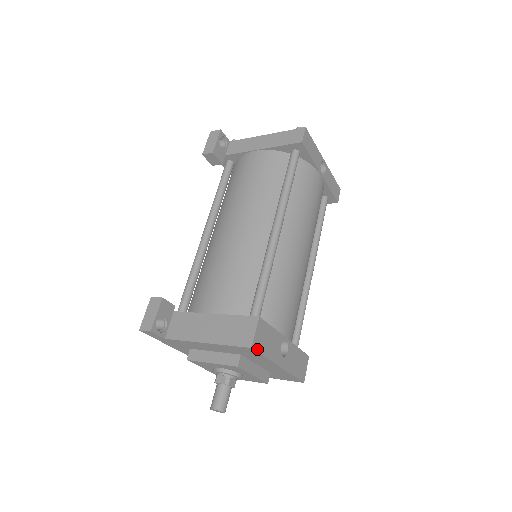
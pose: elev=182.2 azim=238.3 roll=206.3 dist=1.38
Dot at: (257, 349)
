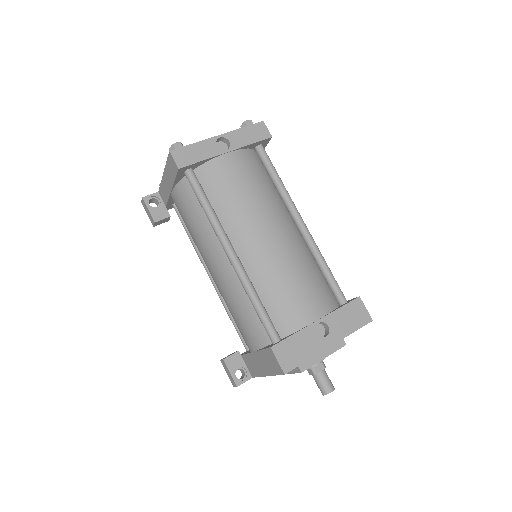
Dot at: (291, 368)
